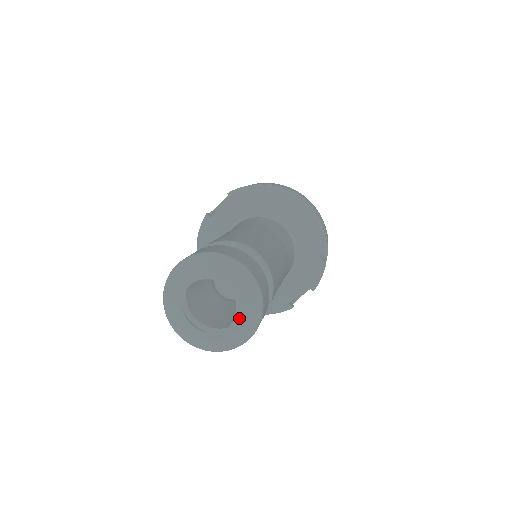
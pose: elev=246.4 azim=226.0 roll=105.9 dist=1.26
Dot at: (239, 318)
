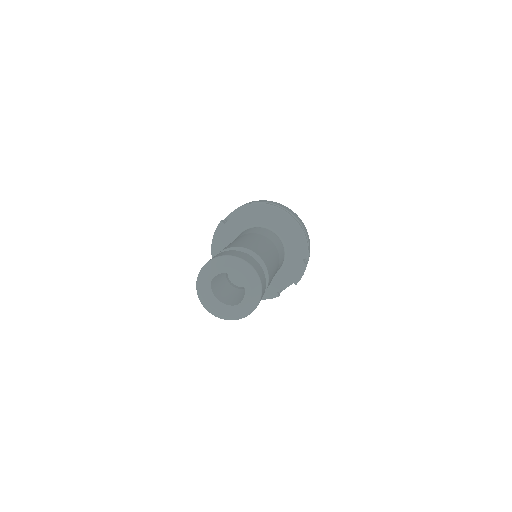
Dot at: (246, 299)
